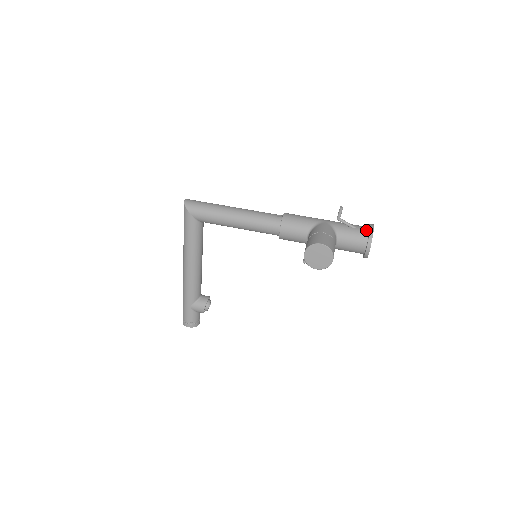
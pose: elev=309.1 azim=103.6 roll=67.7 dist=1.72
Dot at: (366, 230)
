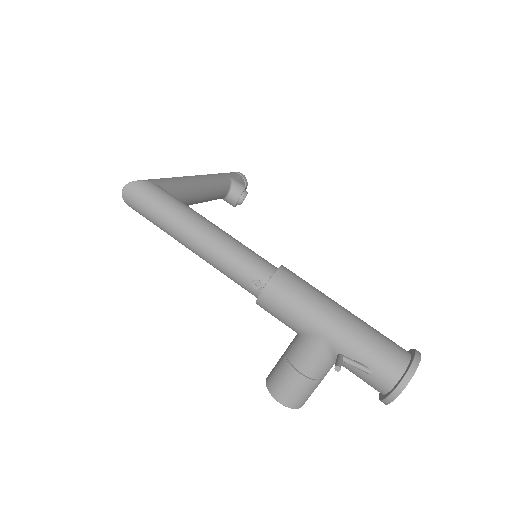
Dot at: (385, 387)
